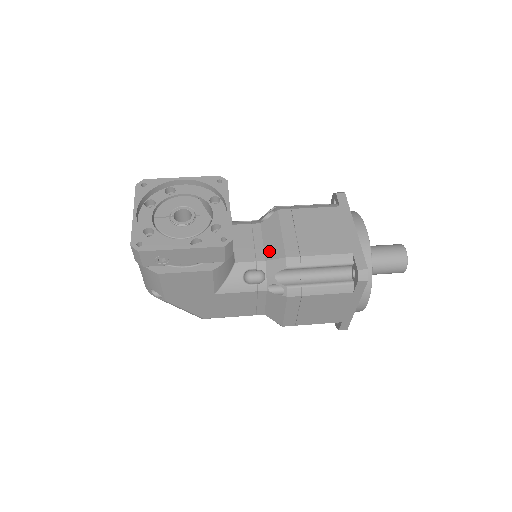
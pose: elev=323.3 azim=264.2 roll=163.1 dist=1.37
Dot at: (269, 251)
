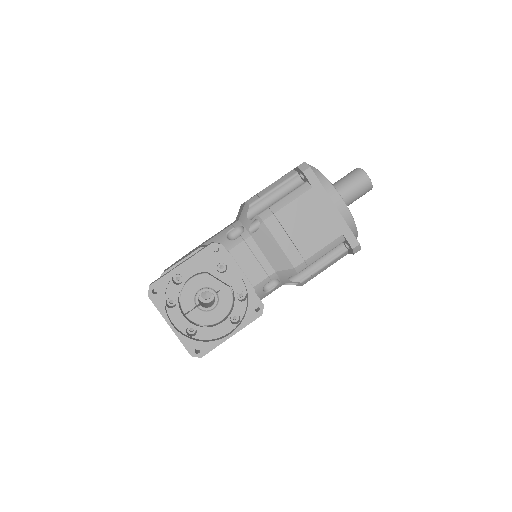
Dot at: (275, 263)
